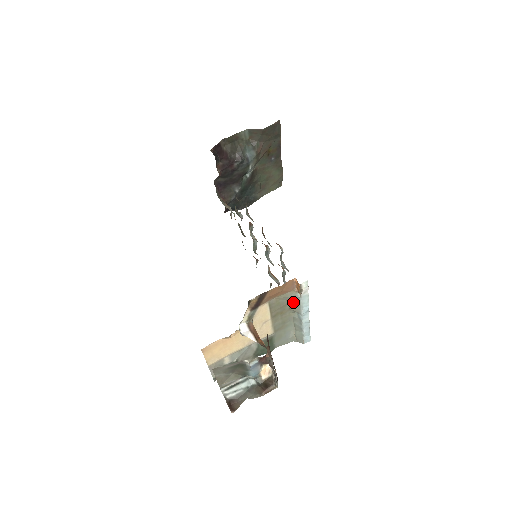
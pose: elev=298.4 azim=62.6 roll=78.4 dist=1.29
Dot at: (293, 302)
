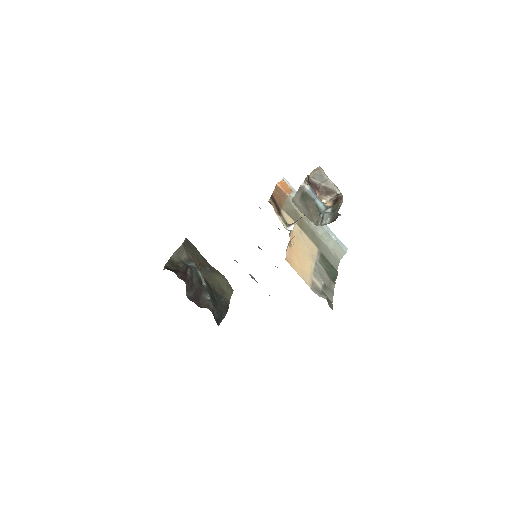
Dot at: occluded
